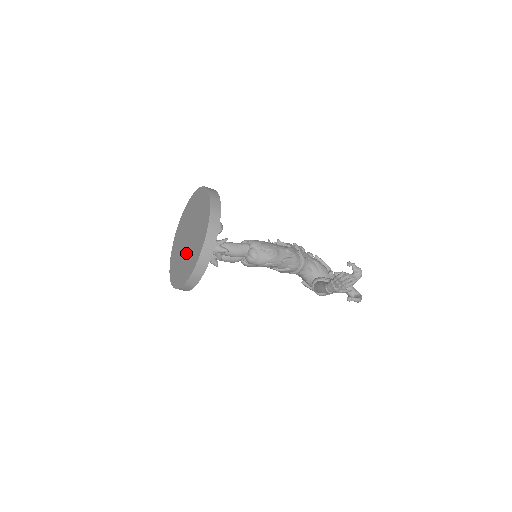
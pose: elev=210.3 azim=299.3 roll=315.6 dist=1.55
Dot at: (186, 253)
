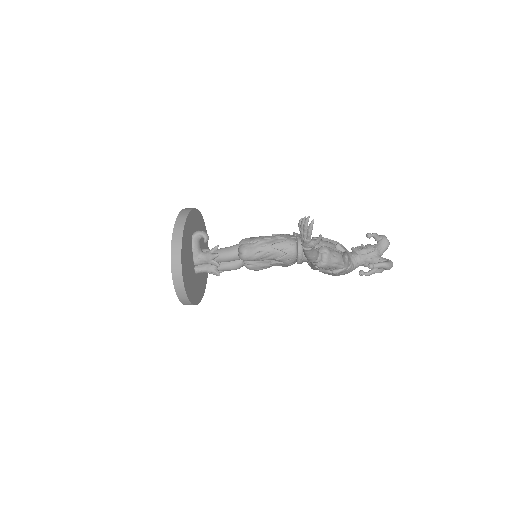
Dot at: occluded
